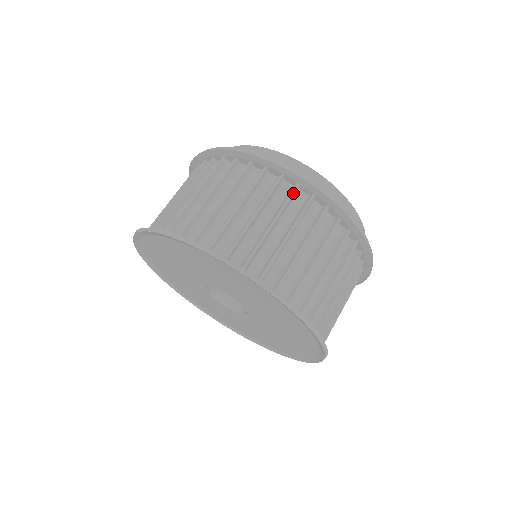
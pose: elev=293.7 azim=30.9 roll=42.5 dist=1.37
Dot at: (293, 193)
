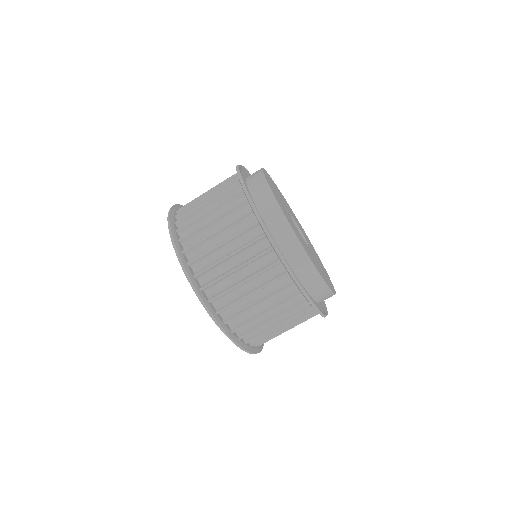
Dot at: occluded
